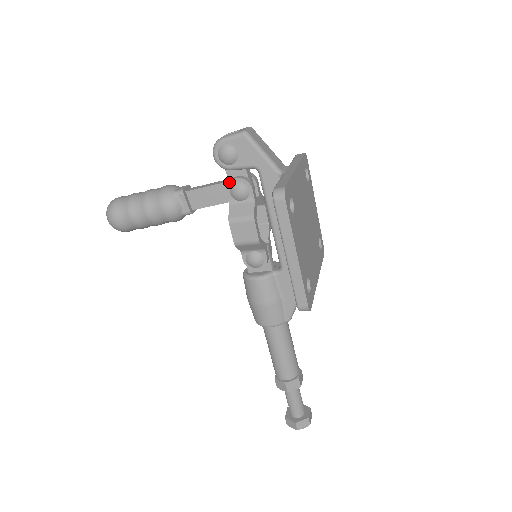
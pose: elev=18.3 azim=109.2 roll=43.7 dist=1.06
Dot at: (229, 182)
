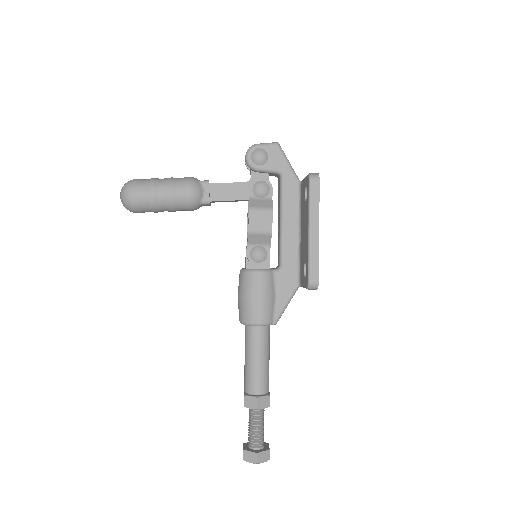
Dot at: (254, 180)
